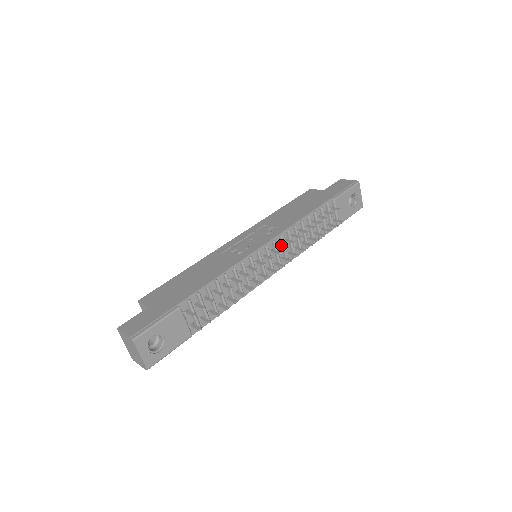
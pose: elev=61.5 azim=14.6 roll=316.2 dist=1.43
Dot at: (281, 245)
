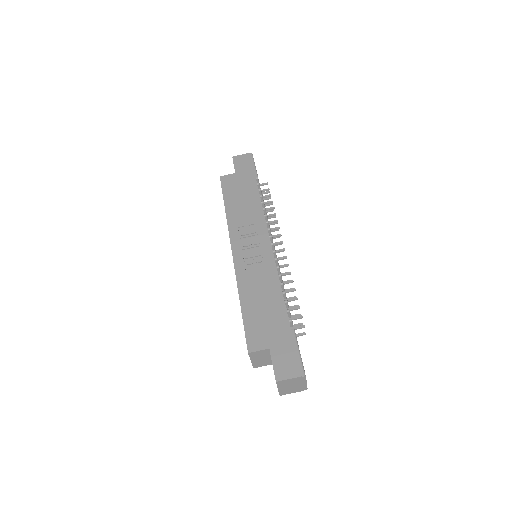
Dot at: (273, 236)
